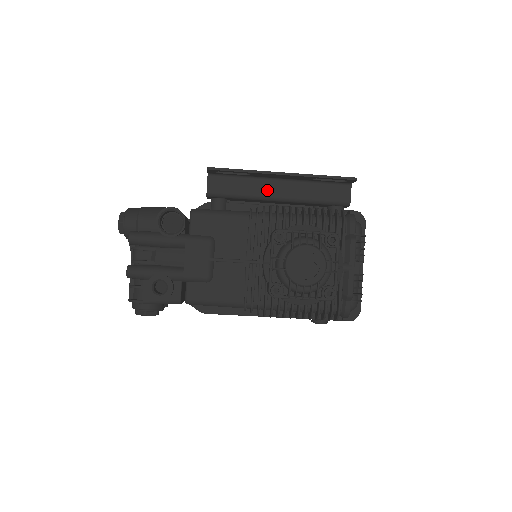
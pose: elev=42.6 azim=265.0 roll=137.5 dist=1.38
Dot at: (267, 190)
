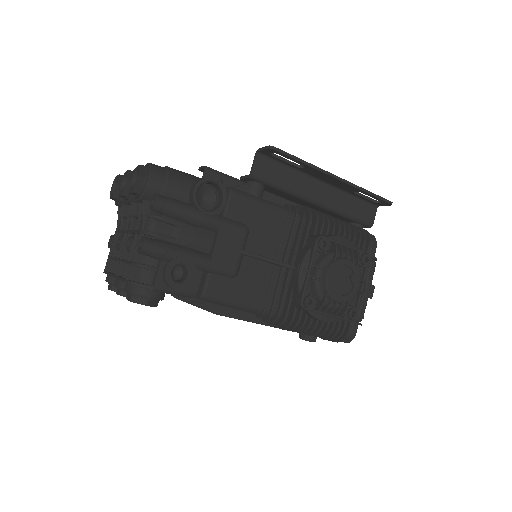
Dot at: (309, 189)
